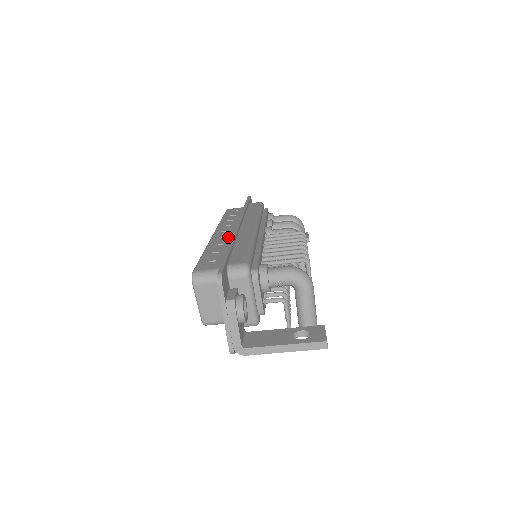
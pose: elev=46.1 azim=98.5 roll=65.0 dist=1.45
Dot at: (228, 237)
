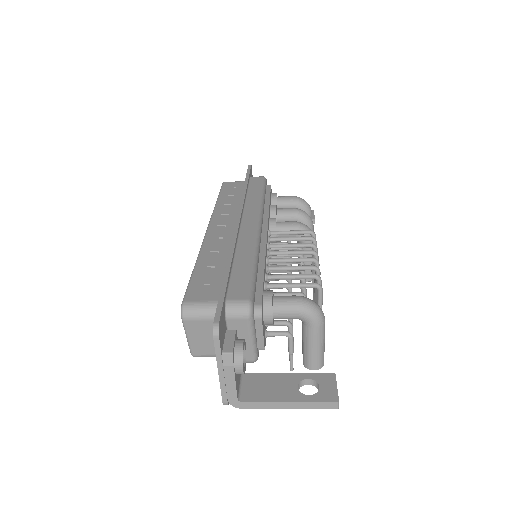
Dot at: (225, 238)
